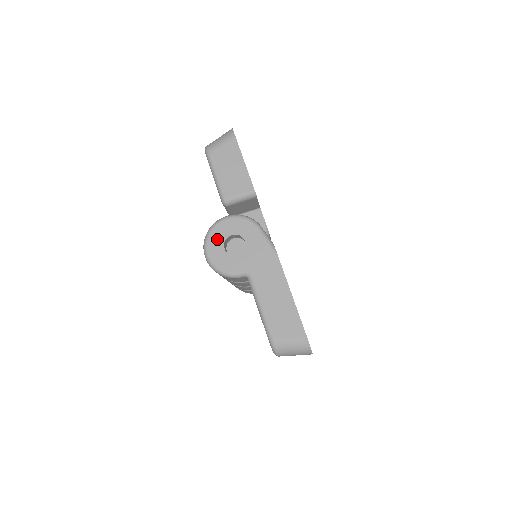
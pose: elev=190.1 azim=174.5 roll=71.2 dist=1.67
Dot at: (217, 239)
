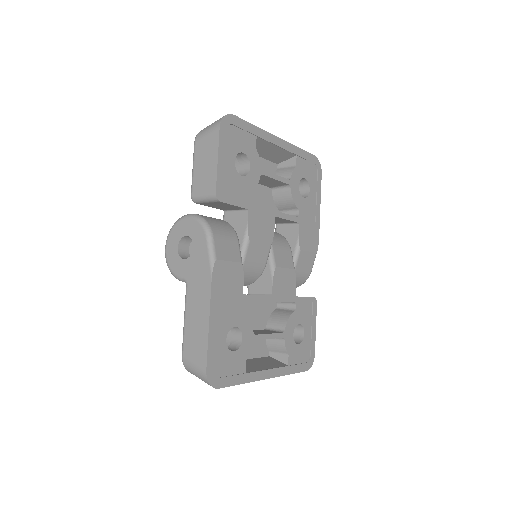
Dot at: (176, 235)
